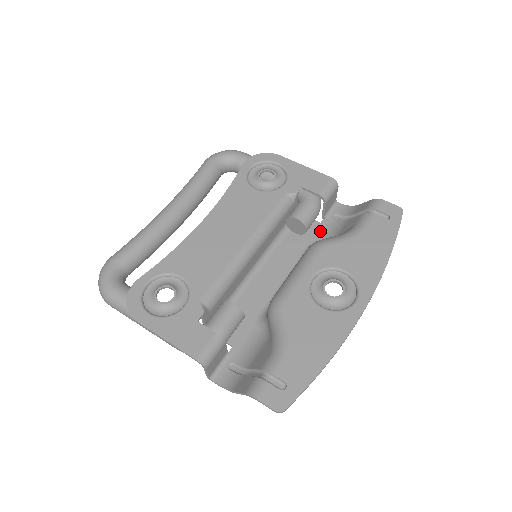
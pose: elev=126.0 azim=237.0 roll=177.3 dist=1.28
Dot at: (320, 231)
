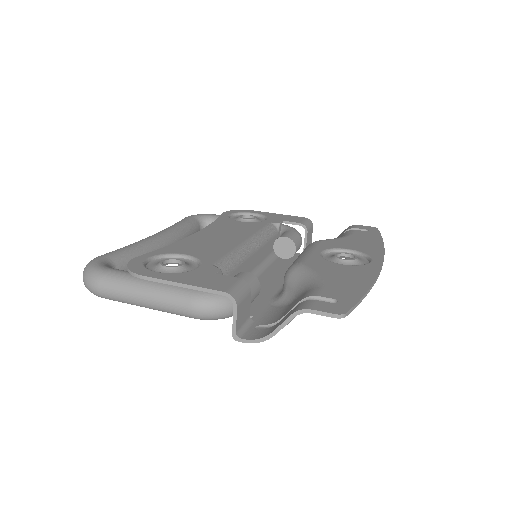
Dot at: occluded
